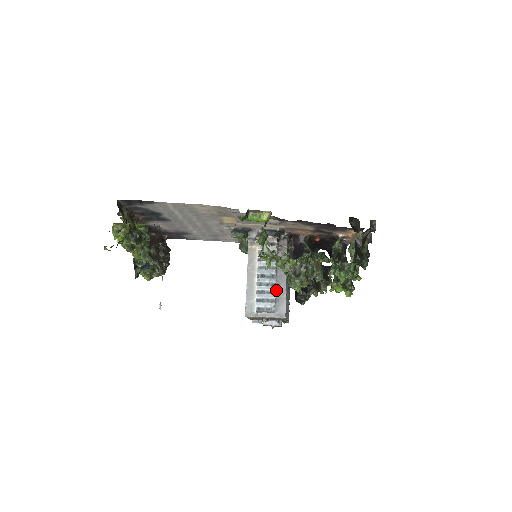
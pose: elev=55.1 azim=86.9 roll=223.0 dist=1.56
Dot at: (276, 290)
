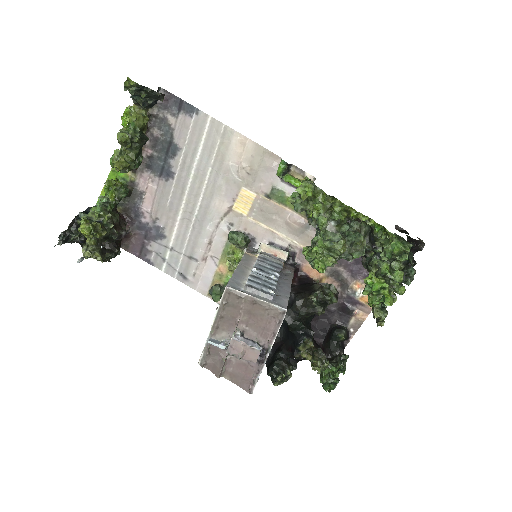
Dot at: (276, 287)
